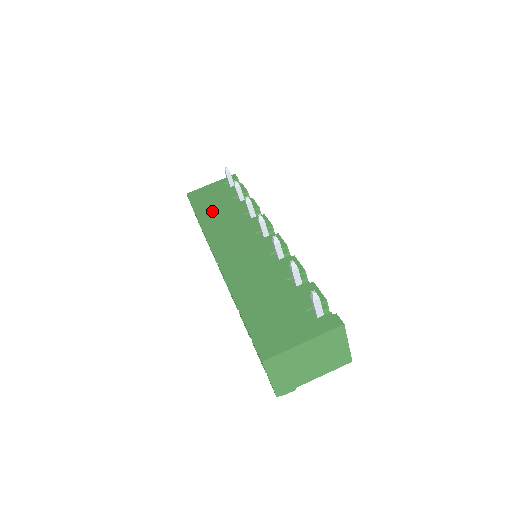
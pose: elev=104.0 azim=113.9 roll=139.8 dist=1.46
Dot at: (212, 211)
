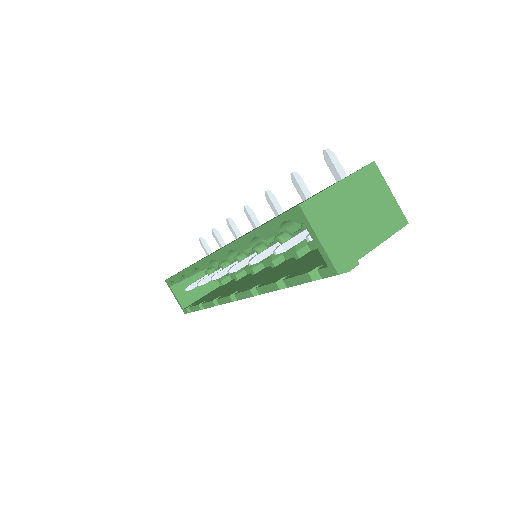
Dot at: occluded
